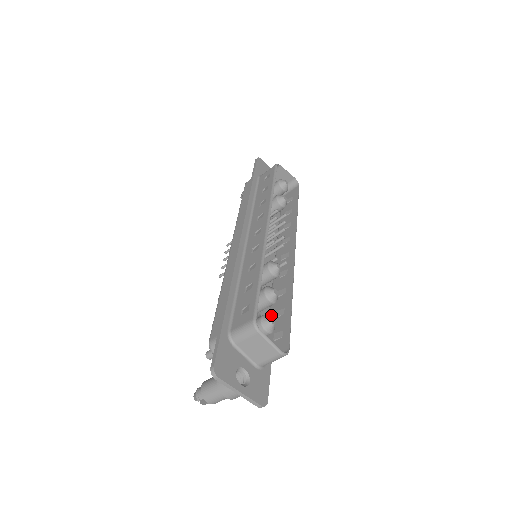
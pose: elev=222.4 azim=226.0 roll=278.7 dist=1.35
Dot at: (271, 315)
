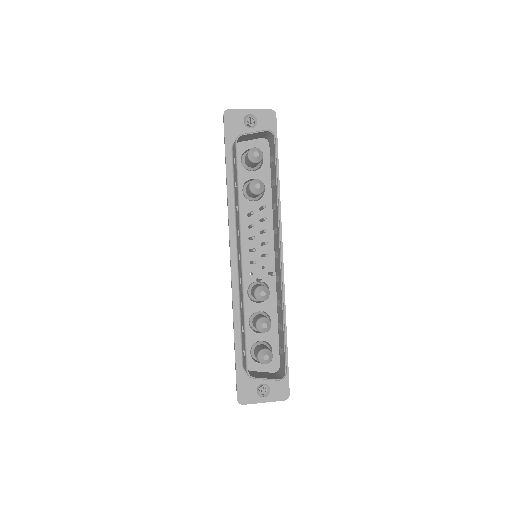
Dot at: (278, 322)
